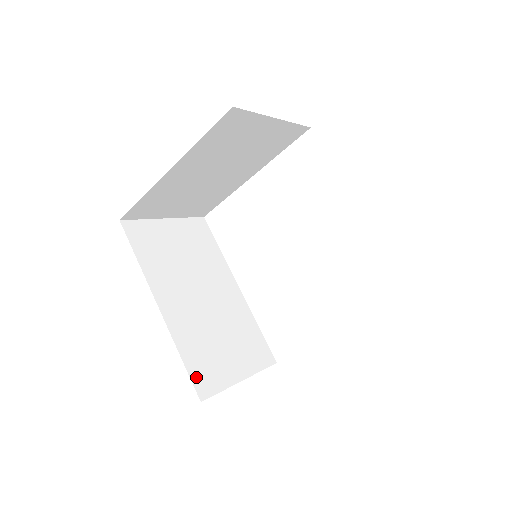
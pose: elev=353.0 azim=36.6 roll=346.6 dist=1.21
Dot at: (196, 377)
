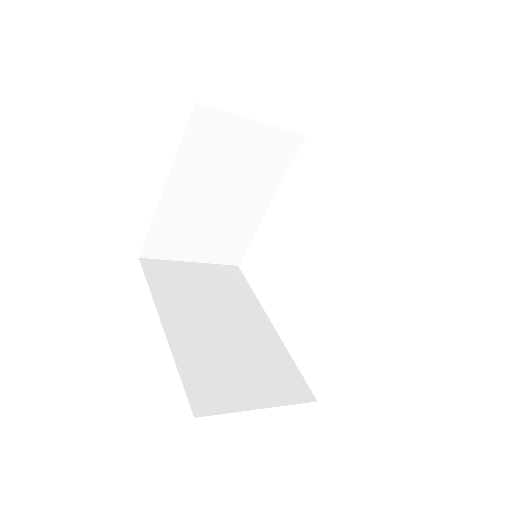
Dot at: (194, 393)
